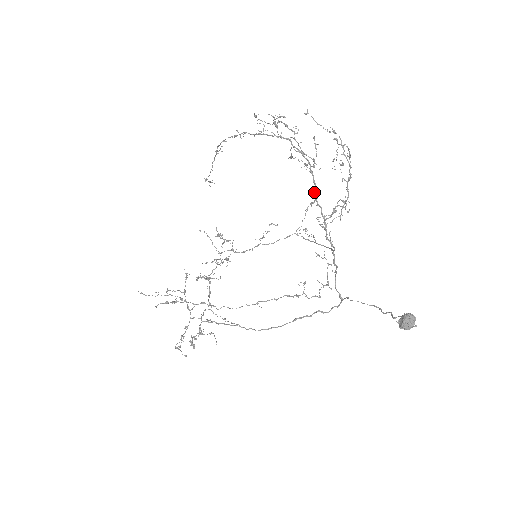
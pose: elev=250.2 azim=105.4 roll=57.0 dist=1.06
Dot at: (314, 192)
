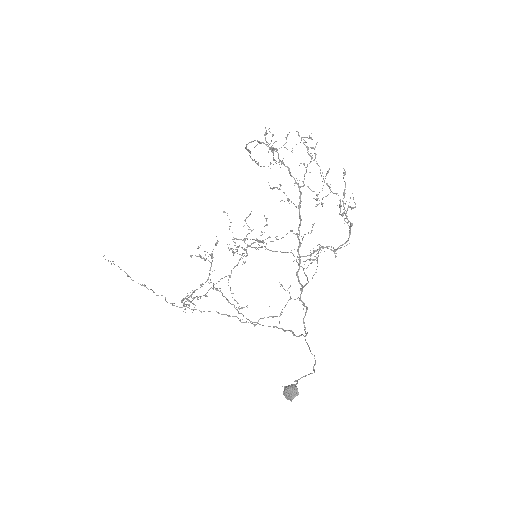
Dot at: occluded
